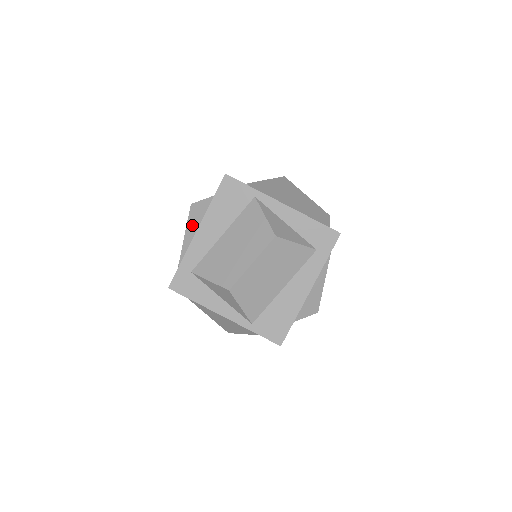
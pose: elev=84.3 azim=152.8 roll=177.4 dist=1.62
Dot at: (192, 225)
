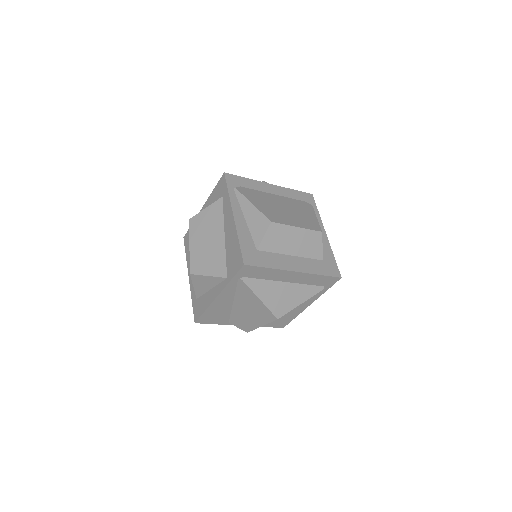
Dot at: occluded
